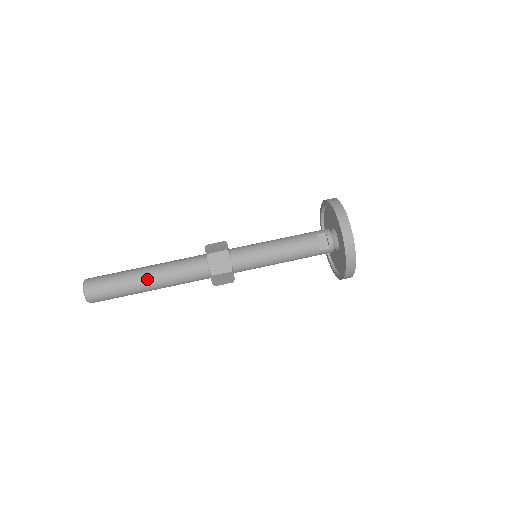
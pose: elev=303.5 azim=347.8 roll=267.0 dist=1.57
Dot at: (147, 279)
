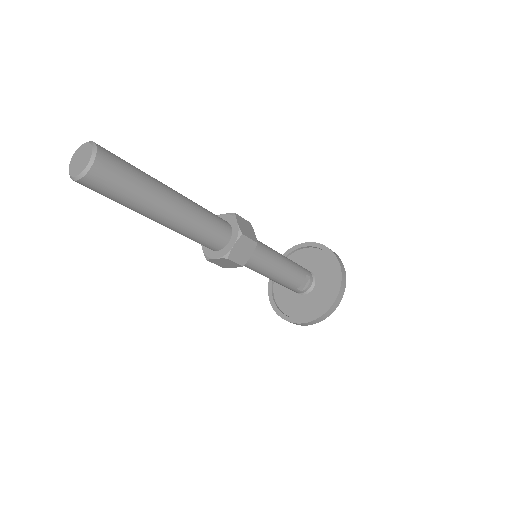
Dot at: (170, 211)
